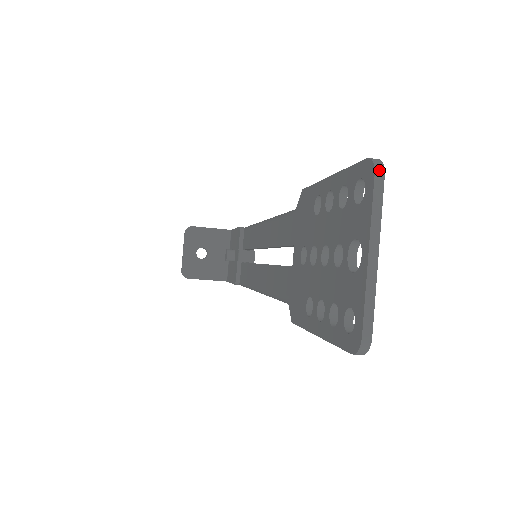
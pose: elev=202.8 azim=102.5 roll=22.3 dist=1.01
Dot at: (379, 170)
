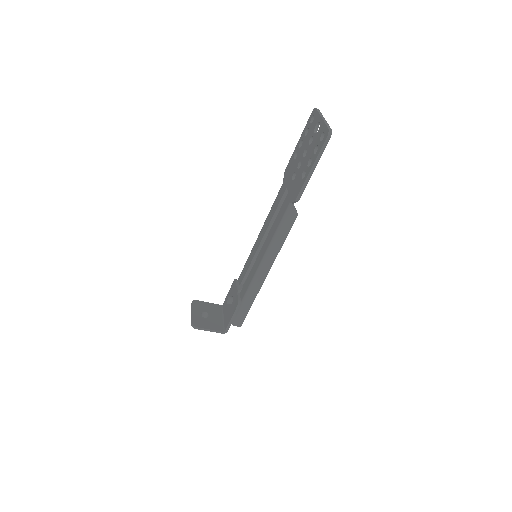
Dot at: (317, 109)
